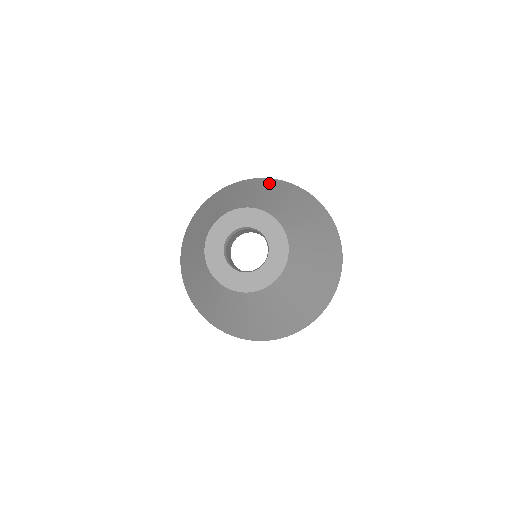
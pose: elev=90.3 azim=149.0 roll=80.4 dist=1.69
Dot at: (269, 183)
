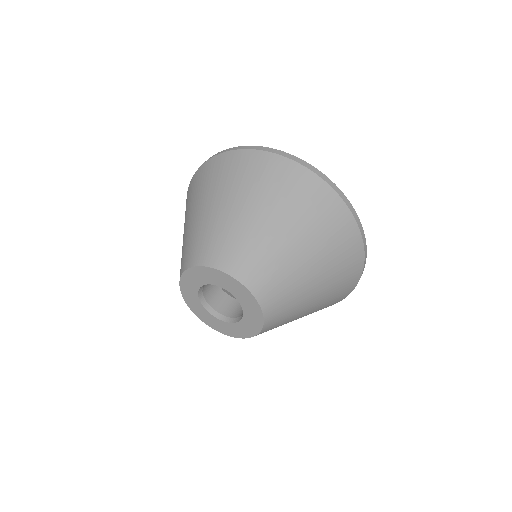
Dot at: (253, 172)
